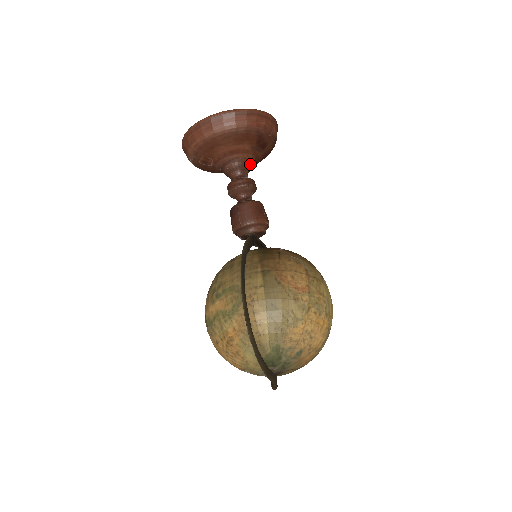
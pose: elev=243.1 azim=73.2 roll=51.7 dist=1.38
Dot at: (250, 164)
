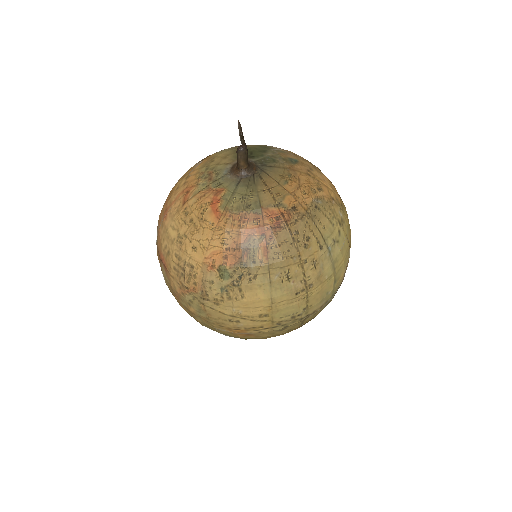
Dot at: occluded
